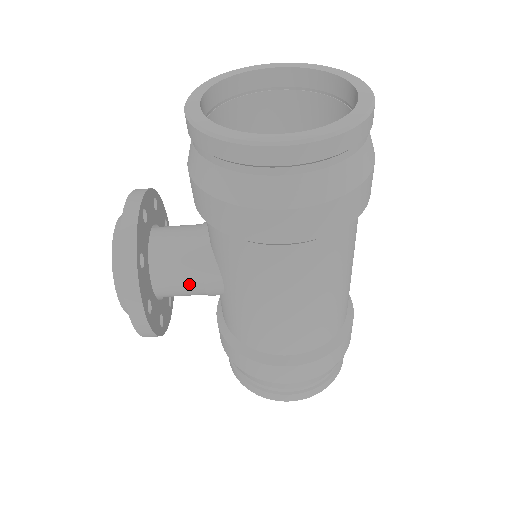
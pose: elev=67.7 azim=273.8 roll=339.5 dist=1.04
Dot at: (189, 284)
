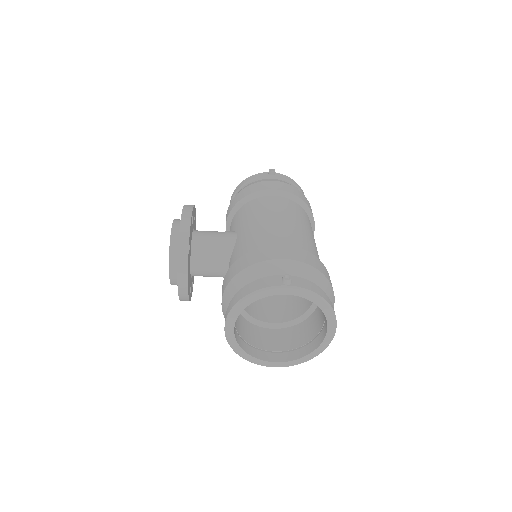
Dot at: occluded
